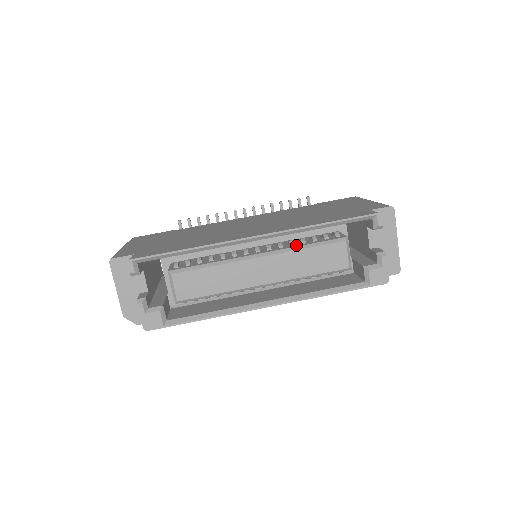
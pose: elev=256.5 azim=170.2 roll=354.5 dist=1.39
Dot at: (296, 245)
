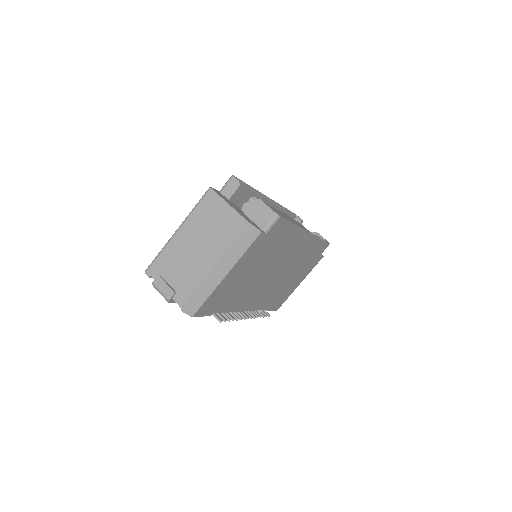
Dot at: occluded
